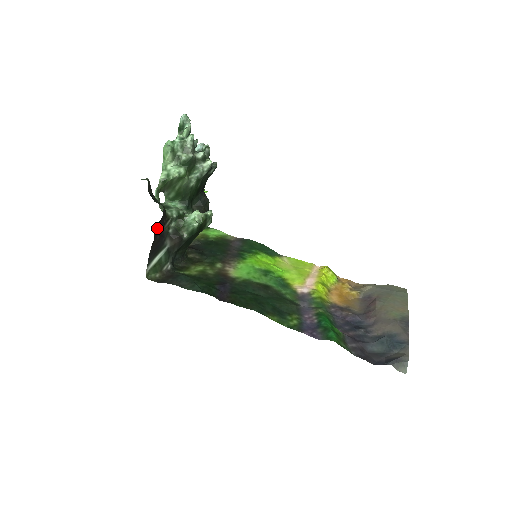
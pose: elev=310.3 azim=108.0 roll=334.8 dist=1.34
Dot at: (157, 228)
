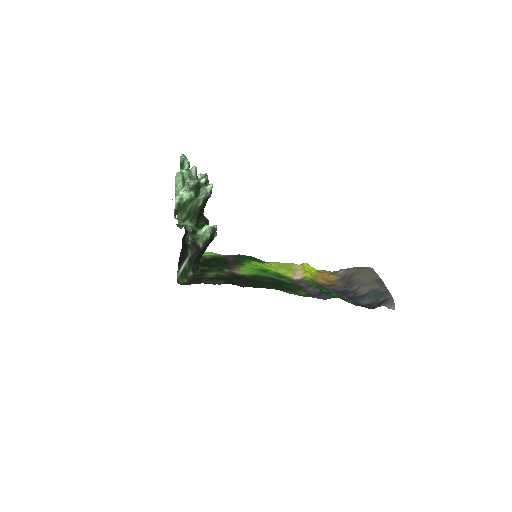
Dot at: (183, 239)
